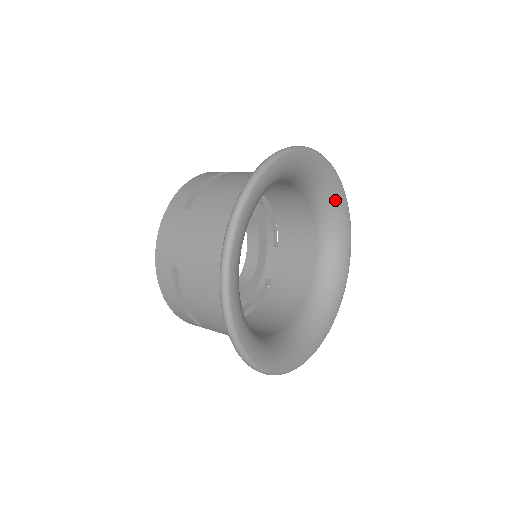
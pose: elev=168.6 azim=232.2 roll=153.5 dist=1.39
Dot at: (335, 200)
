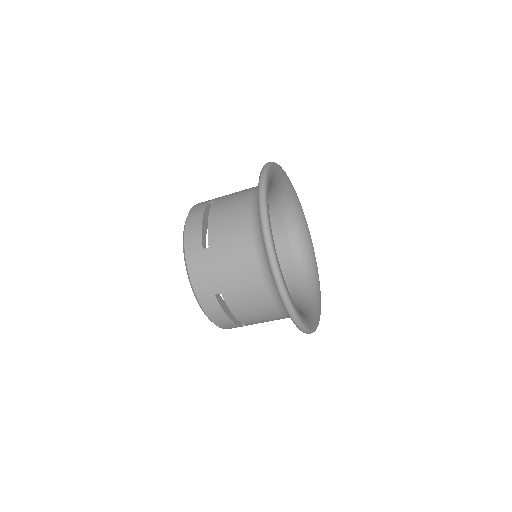
Dot at: (288, 189)
